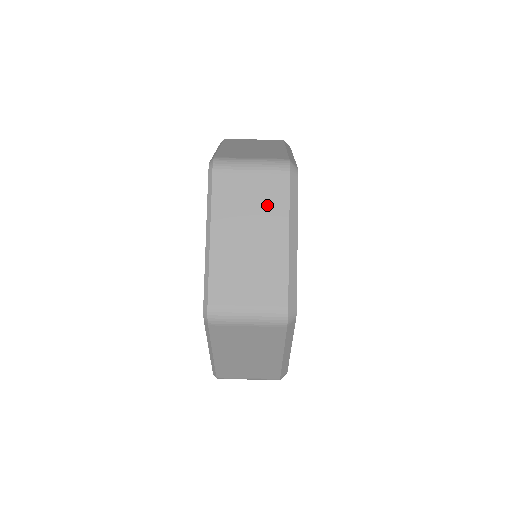
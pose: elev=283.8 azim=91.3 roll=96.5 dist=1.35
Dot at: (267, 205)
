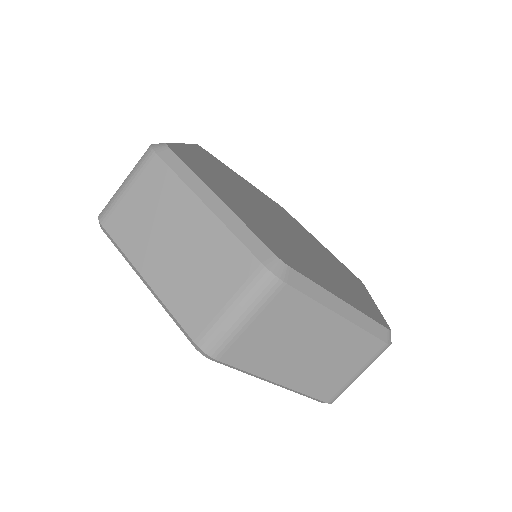
Dot at: (296, 322)
